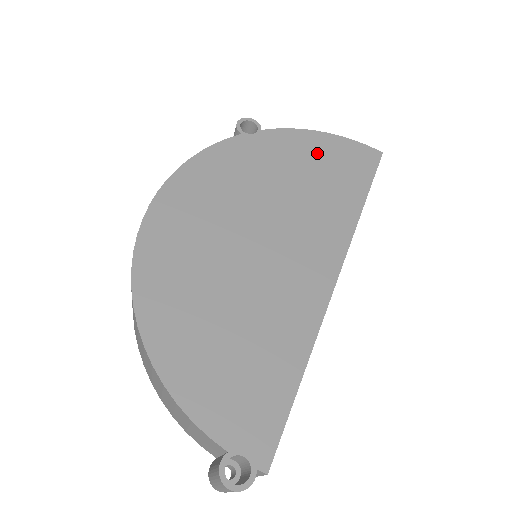
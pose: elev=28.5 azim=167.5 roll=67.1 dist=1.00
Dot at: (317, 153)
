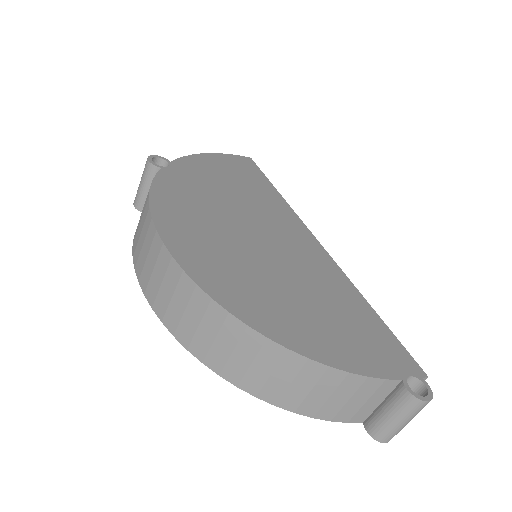
Dot at: (220, 168)
